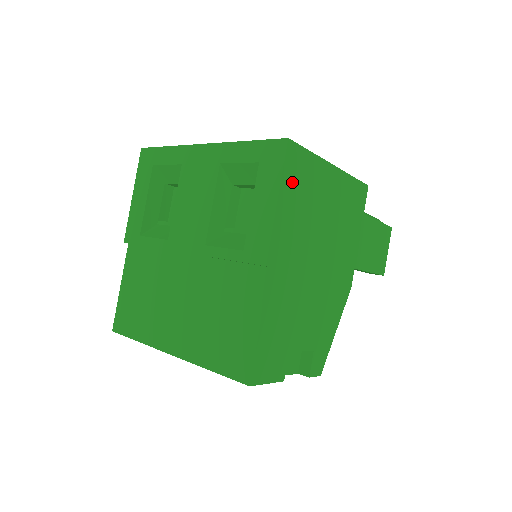
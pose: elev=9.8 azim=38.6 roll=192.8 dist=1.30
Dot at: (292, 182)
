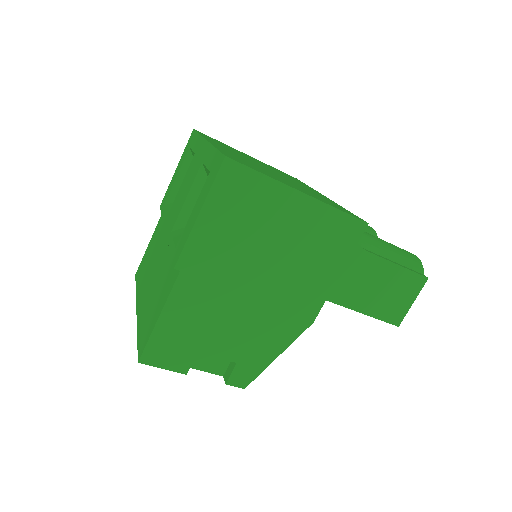
Dot at: (225, 199)
